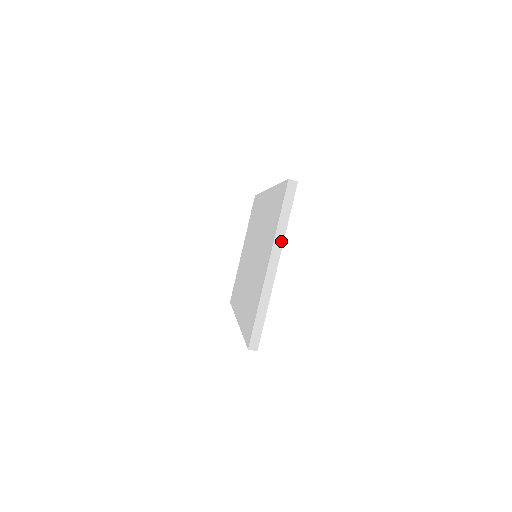
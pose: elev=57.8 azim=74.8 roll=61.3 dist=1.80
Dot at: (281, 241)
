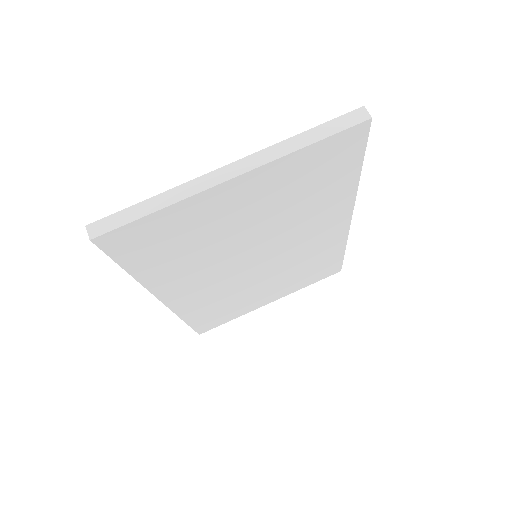
Dot at: (274, 156)
